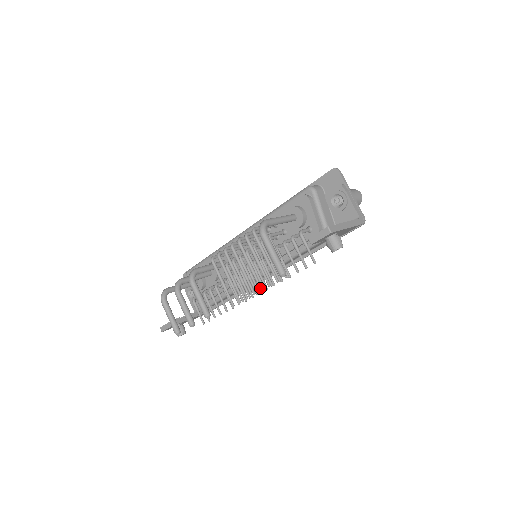
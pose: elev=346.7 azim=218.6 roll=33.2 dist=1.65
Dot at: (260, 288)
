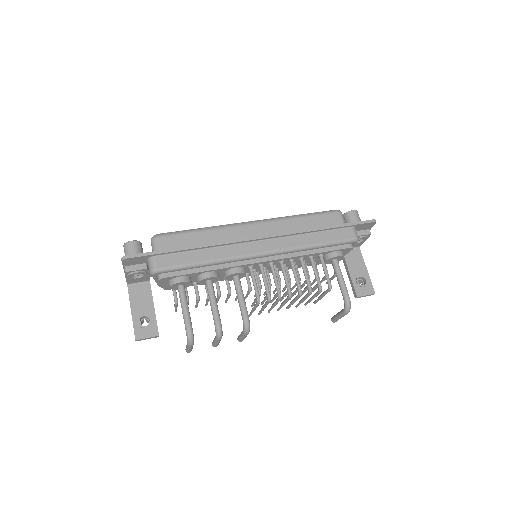
Dot at: occluded
